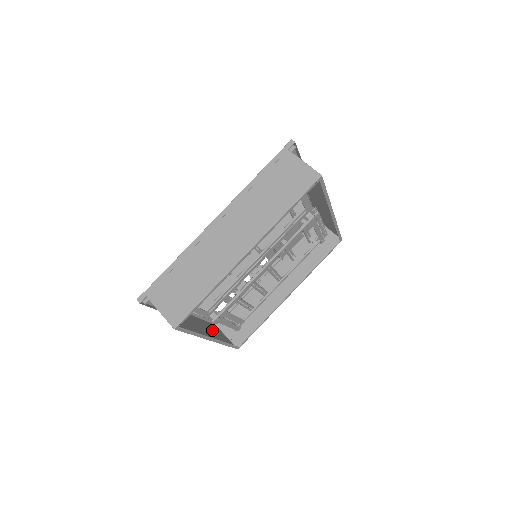
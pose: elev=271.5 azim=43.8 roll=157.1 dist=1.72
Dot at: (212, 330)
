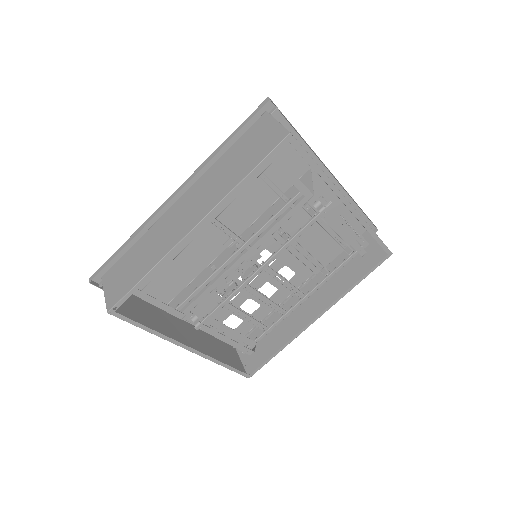
Dot at: (214, 346)
